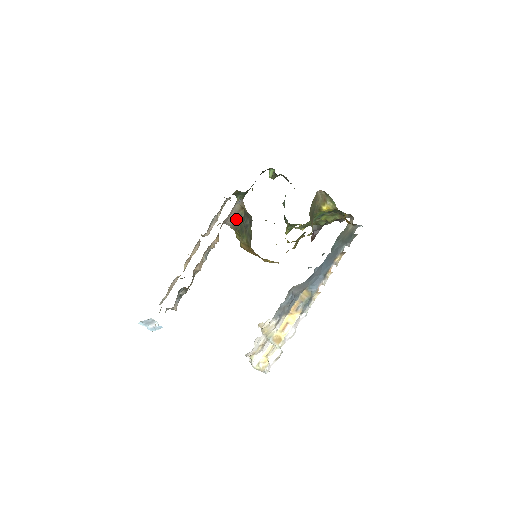
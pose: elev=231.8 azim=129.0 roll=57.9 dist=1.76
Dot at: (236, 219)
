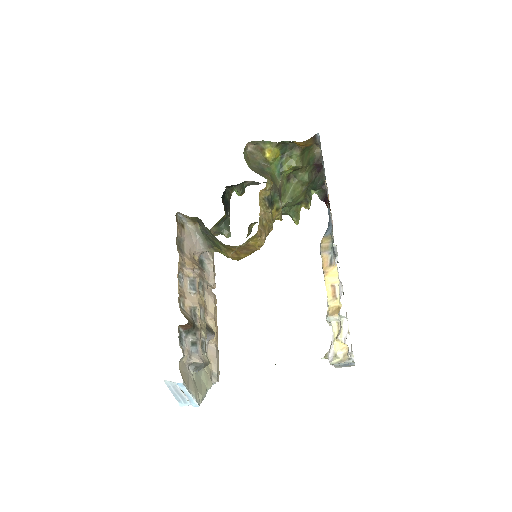
Dot at: (203, 238)
